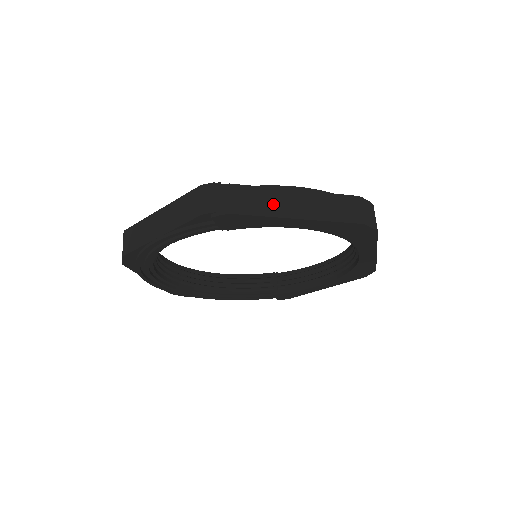
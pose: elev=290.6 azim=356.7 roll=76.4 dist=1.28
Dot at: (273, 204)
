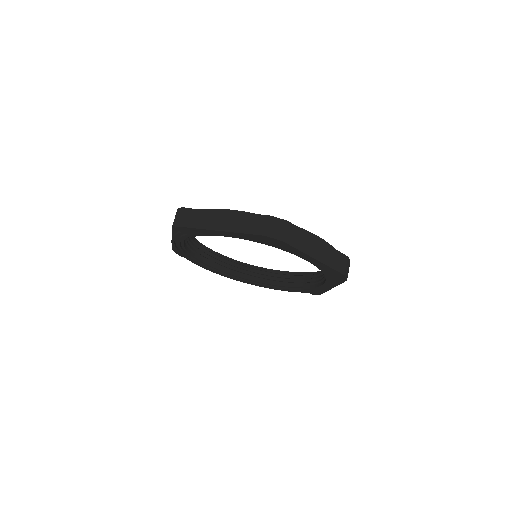
Dot at: (207, 221)
